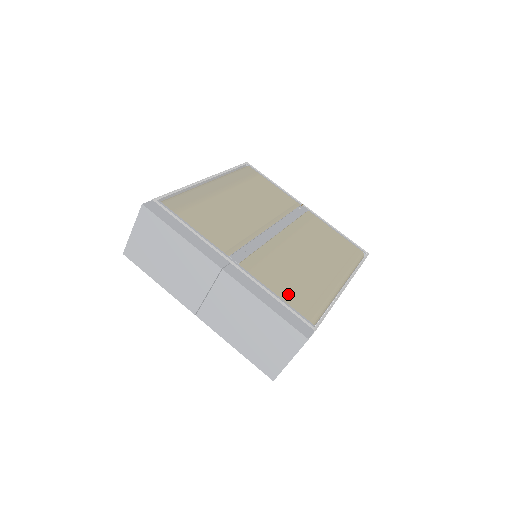
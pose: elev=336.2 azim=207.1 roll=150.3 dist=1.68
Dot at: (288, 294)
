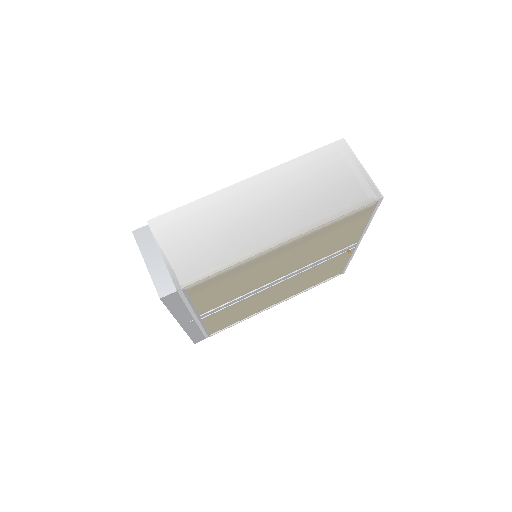
Dot at: (216, 325)
